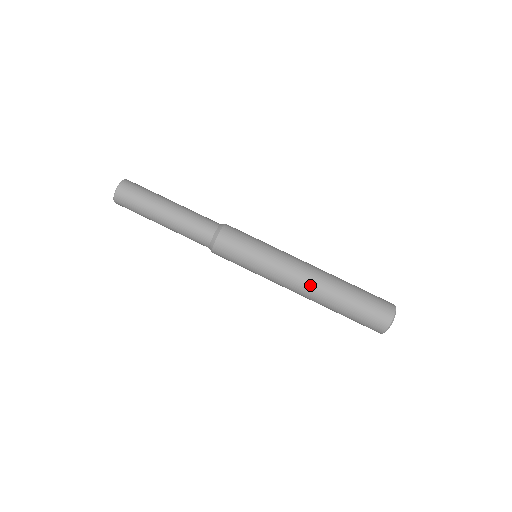
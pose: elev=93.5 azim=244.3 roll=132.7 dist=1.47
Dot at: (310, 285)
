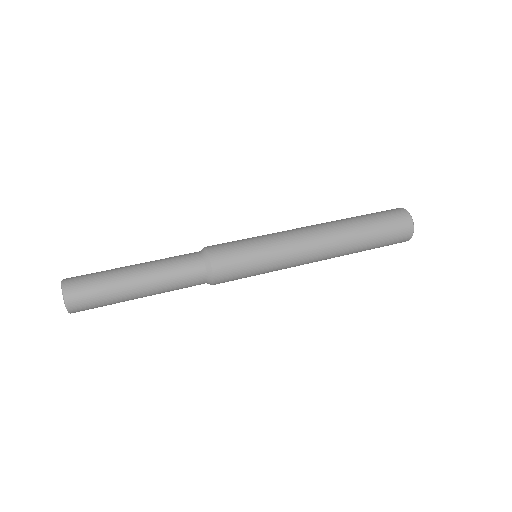
Dot at: (325, 234)
